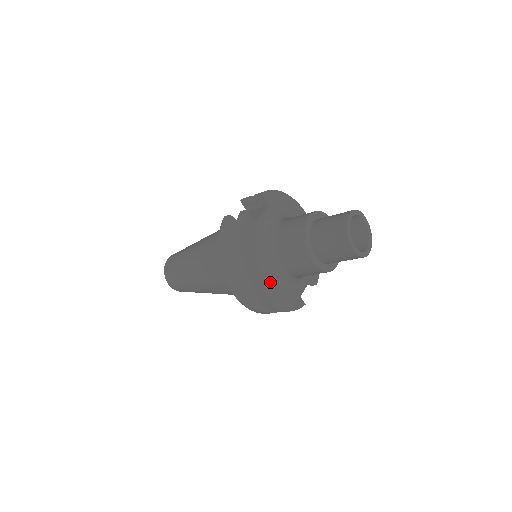
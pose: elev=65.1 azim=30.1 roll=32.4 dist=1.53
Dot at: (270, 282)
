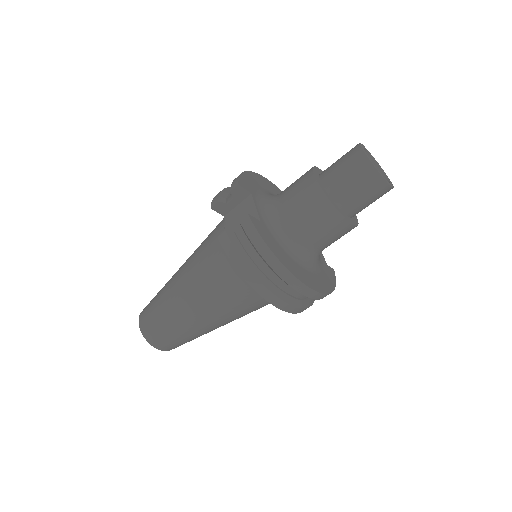
Dot at: (310, 272)
